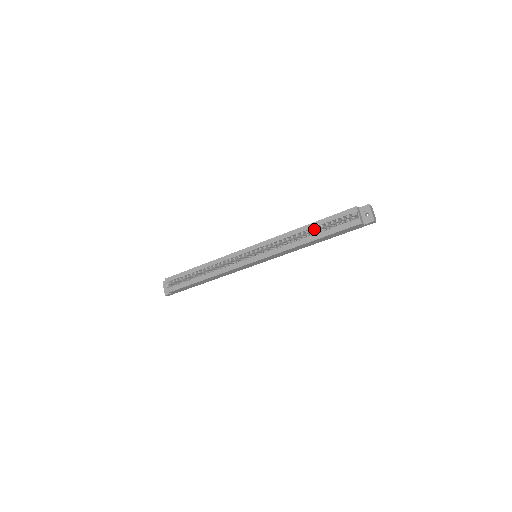
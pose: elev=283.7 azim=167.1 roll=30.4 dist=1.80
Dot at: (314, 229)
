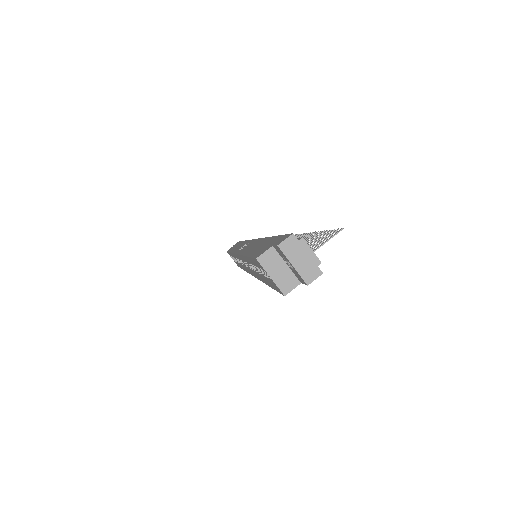
Dot at: occluded
